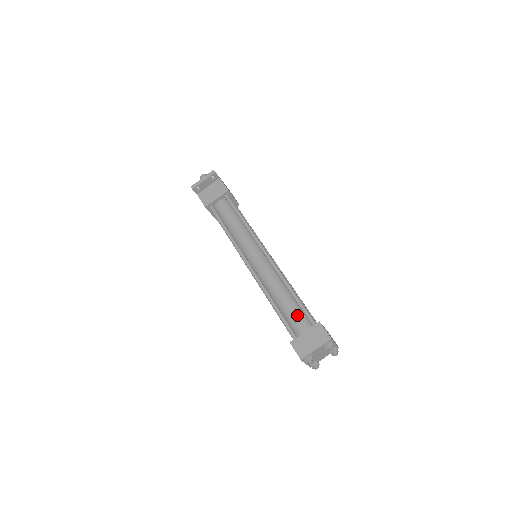
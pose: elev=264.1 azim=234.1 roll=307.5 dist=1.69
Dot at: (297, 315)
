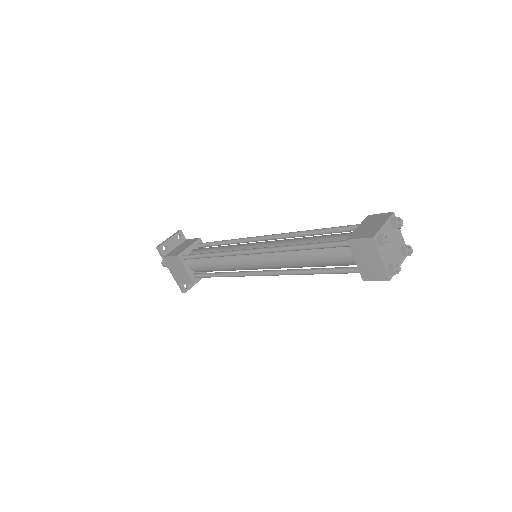
Dot at: (337, 234)
